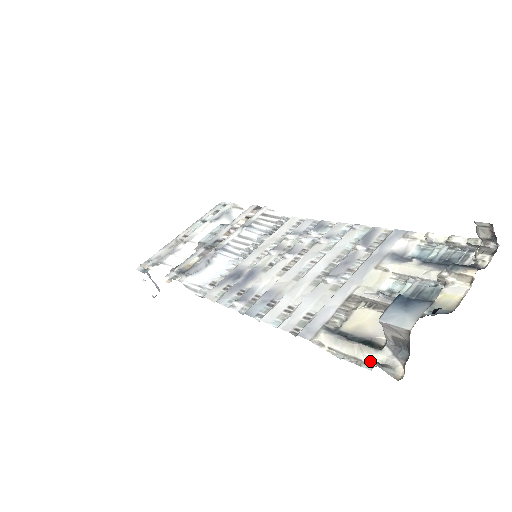
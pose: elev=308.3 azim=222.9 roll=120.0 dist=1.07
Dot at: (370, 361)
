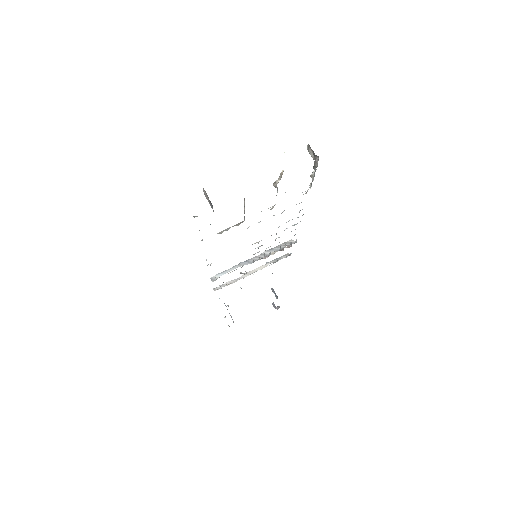
Dot at: occluded
